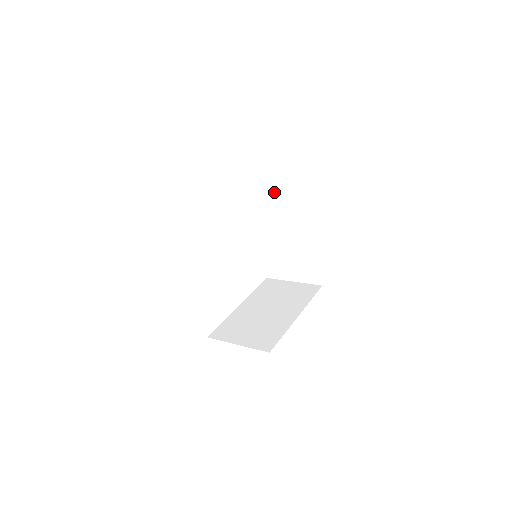
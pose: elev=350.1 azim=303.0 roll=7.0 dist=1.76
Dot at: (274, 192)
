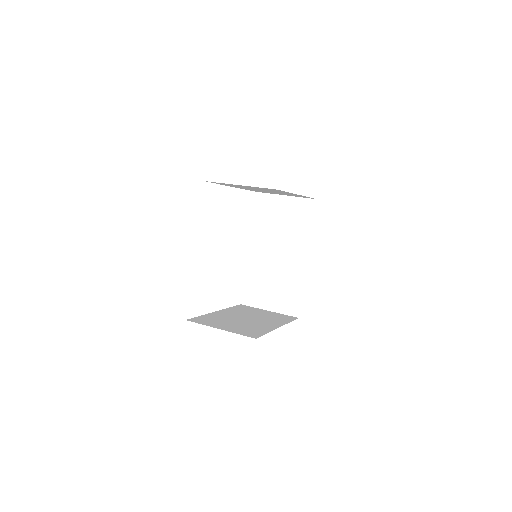
Dot at: (280, 215)
